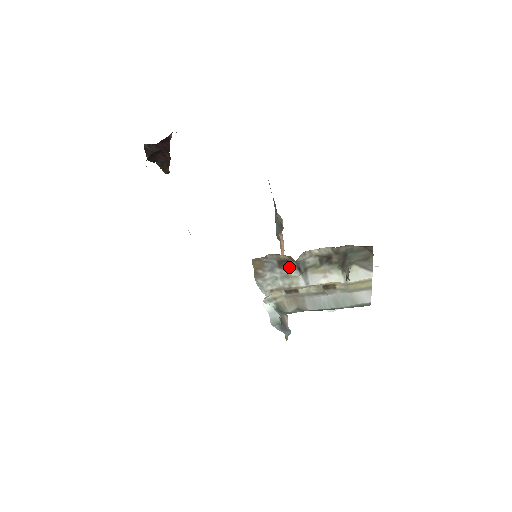
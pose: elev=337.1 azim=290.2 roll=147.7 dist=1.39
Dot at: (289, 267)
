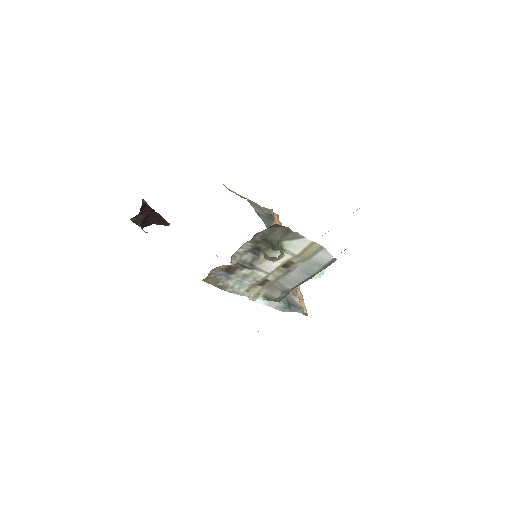
Dot at: (238, 270)
